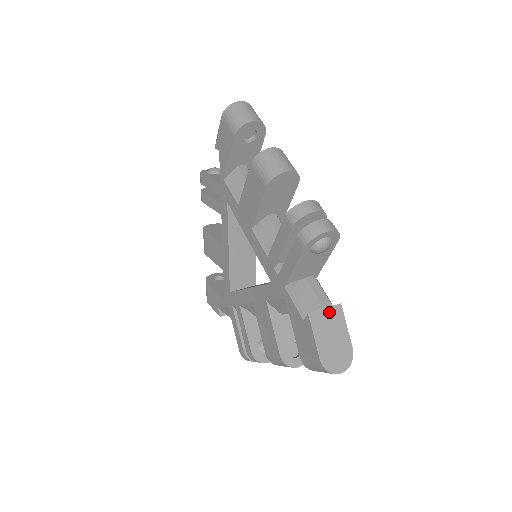
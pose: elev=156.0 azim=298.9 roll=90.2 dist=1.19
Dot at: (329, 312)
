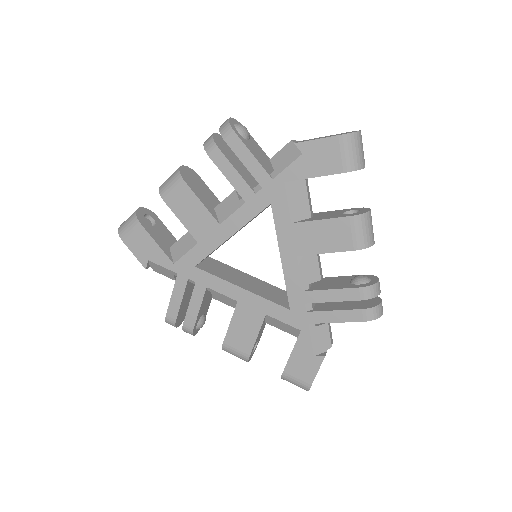
Dot at: occluded
